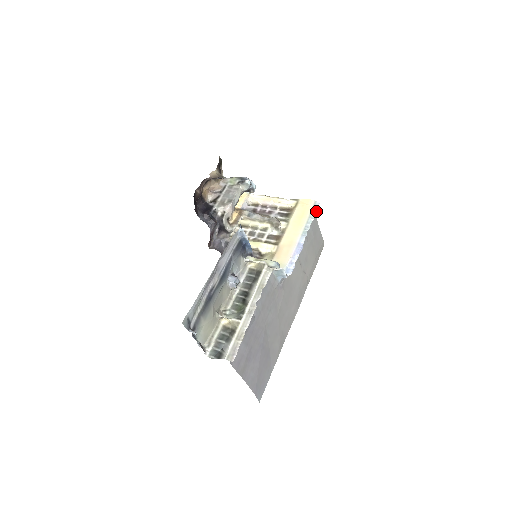
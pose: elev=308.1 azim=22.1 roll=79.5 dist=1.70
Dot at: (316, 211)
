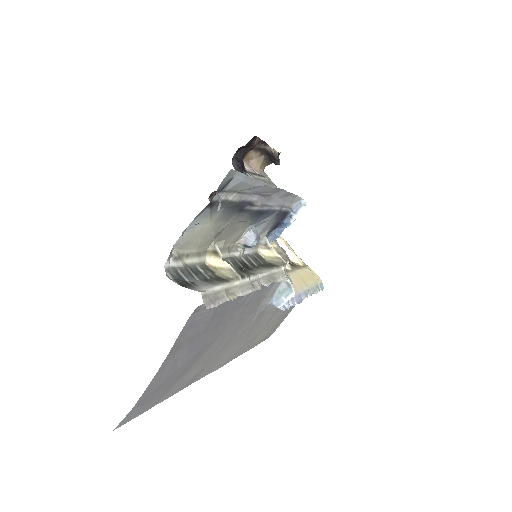
Dot at: occluded
